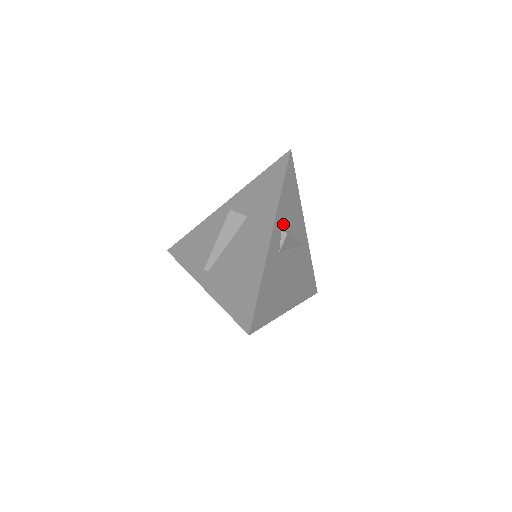
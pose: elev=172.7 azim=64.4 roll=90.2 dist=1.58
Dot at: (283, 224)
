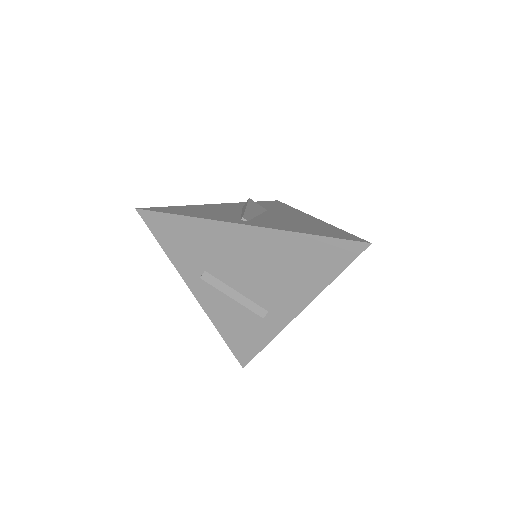
Dot at: occluded
